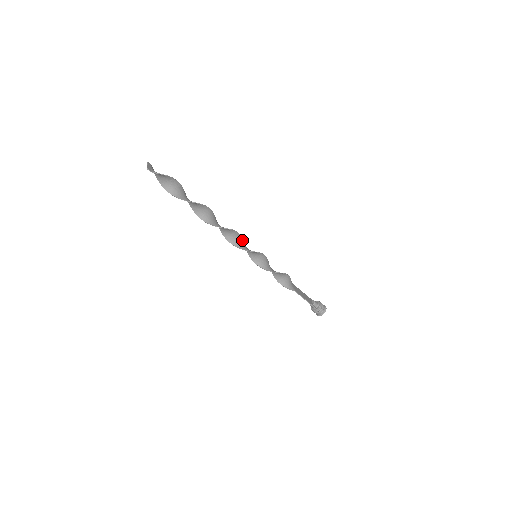
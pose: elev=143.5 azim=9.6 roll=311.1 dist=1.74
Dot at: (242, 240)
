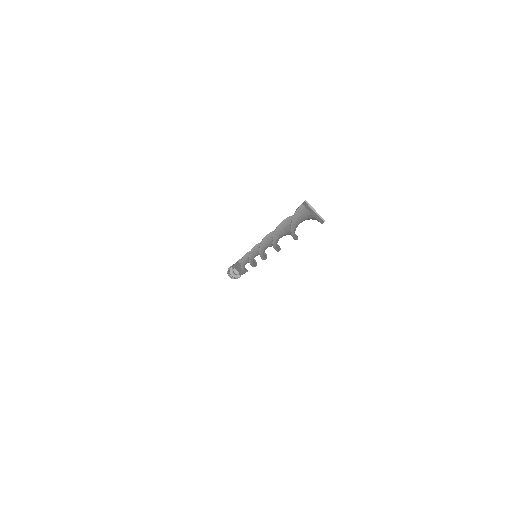
Dot at: (259, 245)
